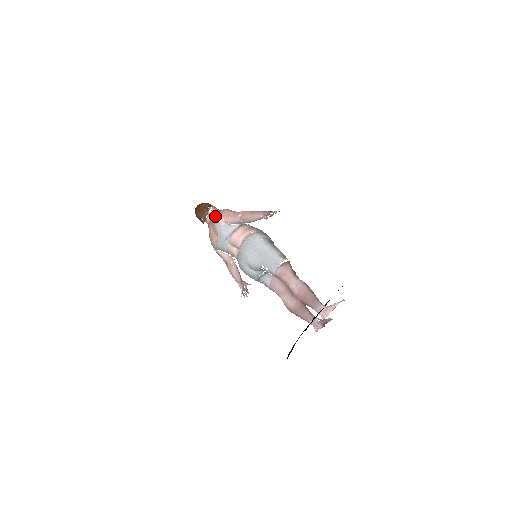
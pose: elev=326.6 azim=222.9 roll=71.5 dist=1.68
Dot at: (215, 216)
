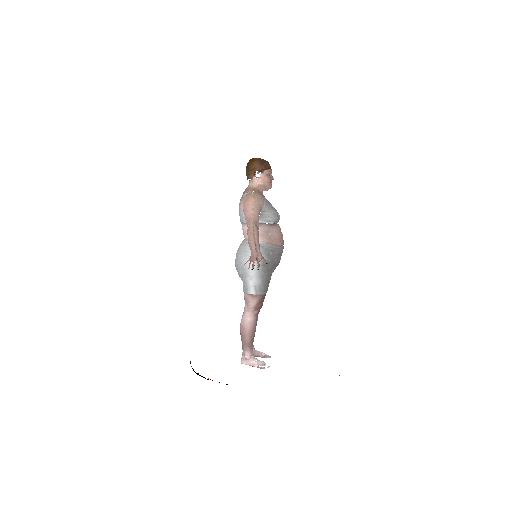
Dot at: (245, 193)
